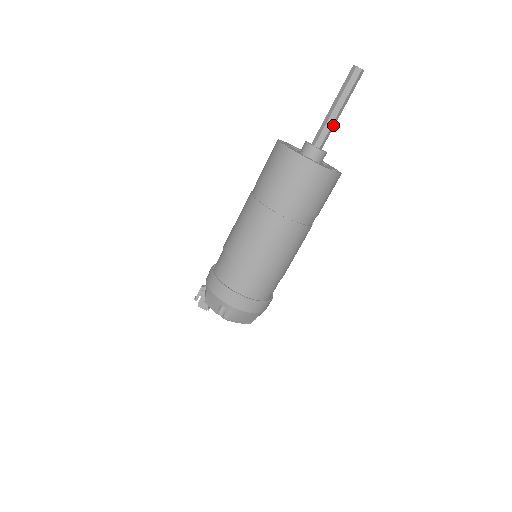
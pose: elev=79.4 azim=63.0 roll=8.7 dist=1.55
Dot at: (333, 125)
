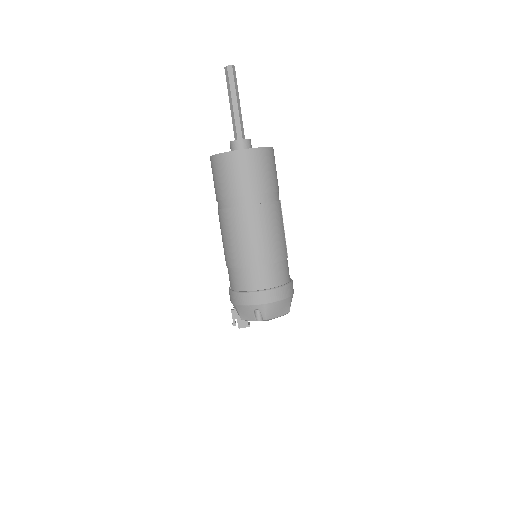
Dot at: (240, 117)
